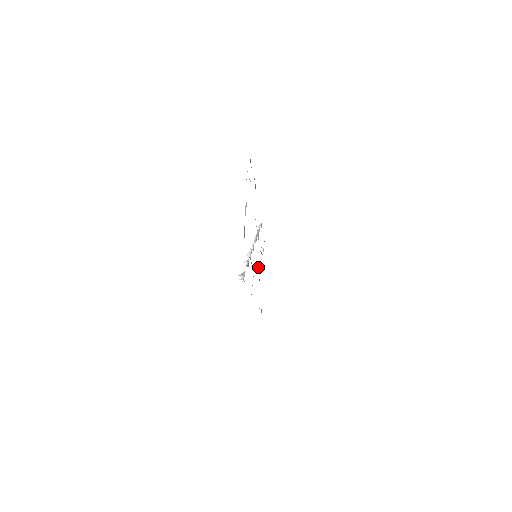
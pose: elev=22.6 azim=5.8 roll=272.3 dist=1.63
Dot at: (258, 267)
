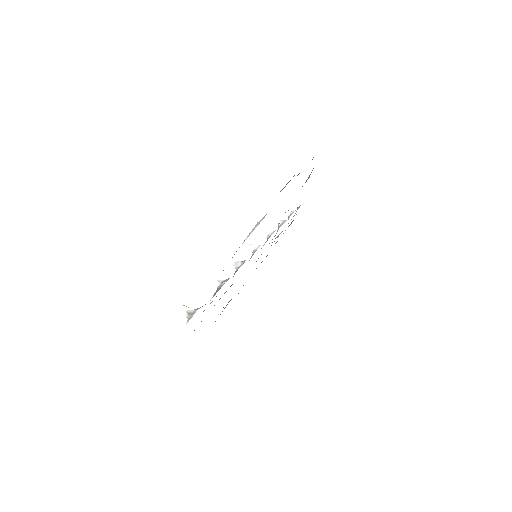
Dot at: occluded
